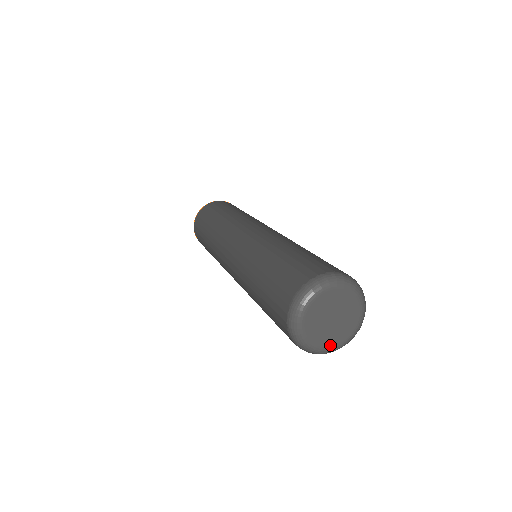
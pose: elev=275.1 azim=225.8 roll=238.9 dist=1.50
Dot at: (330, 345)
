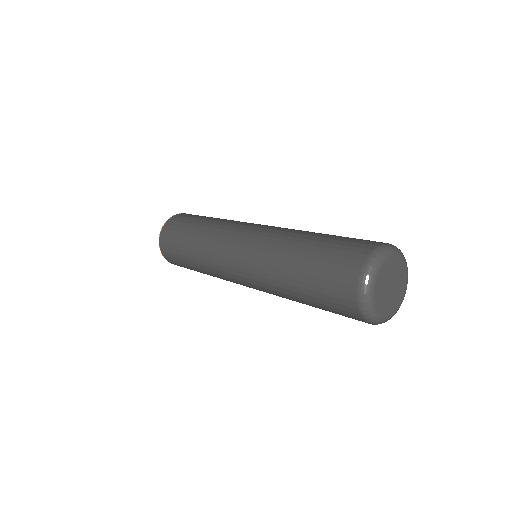
Dot at: (402, 298)
